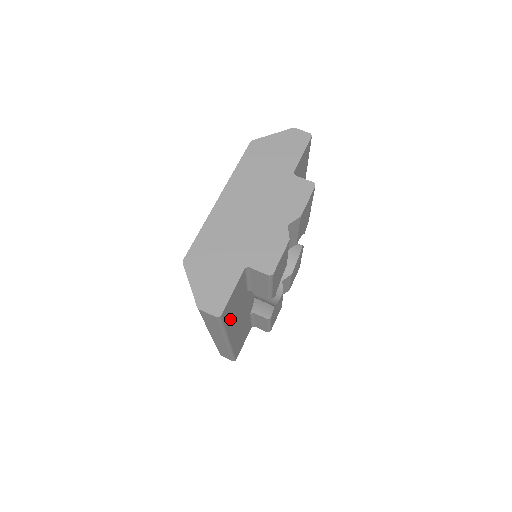
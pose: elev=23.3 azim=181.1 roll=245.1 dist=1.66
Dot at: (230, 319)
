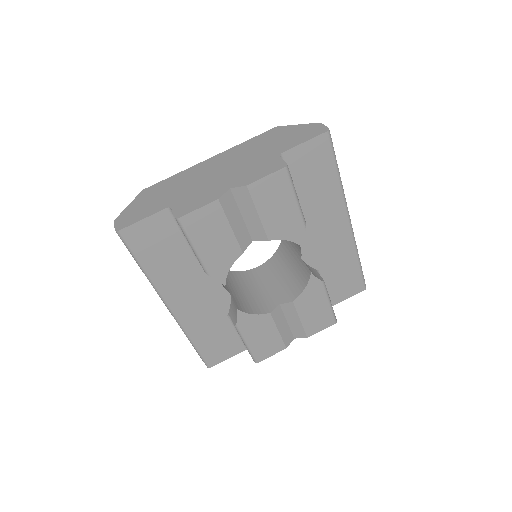
Dot at: (154, 264)
